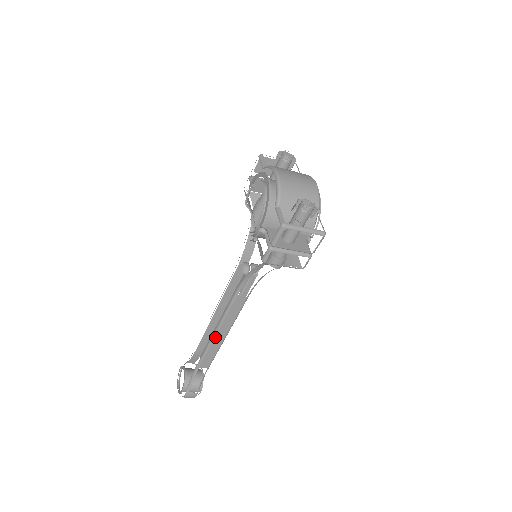
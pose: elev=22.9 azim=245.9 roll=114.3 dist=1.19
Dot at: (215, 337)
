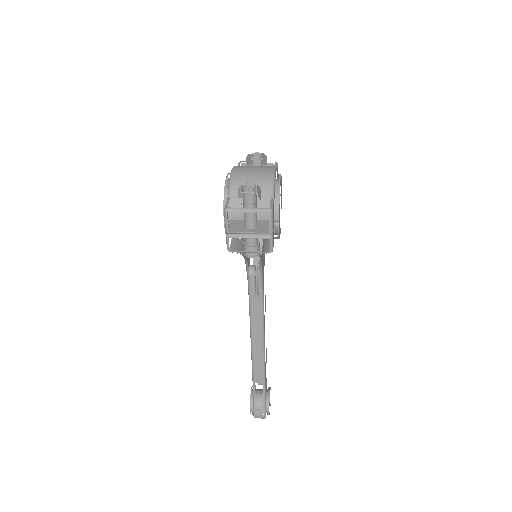
Dot at: (253, 347)
